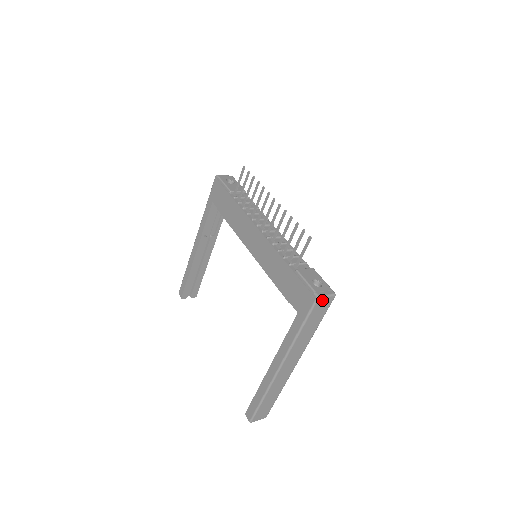
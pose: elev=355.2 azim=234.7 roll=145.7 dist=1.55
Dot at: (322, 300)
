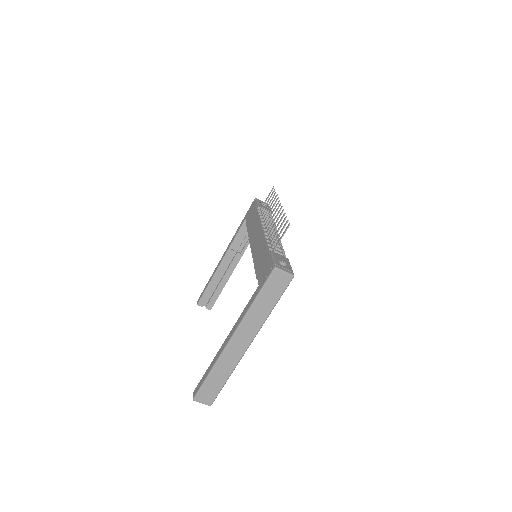
Dot at: (279, 274)
